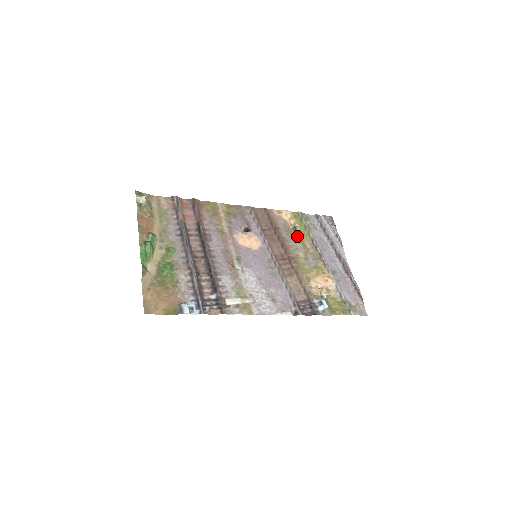
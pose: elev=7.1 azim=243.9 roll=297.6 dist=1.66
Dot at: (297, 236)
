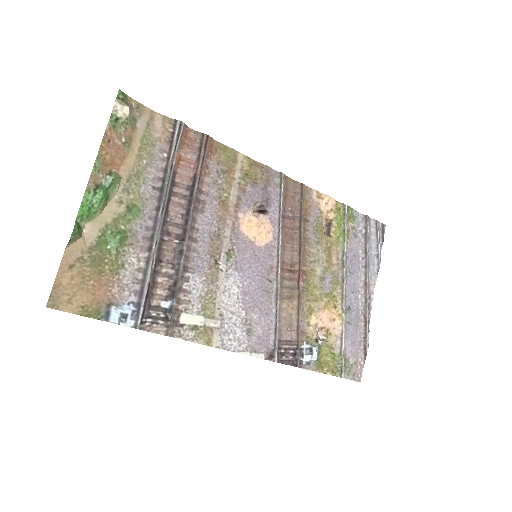
Dot at: (326, 240)
